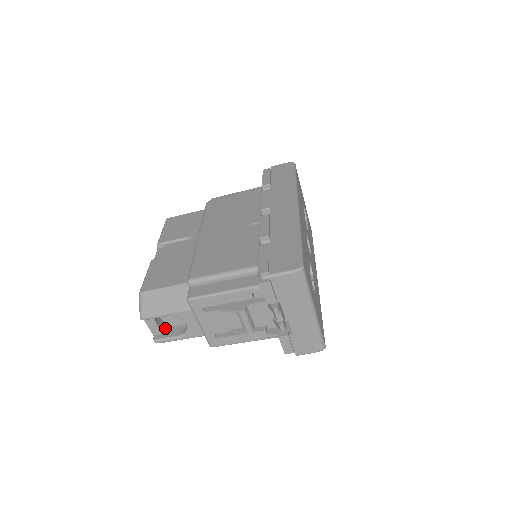
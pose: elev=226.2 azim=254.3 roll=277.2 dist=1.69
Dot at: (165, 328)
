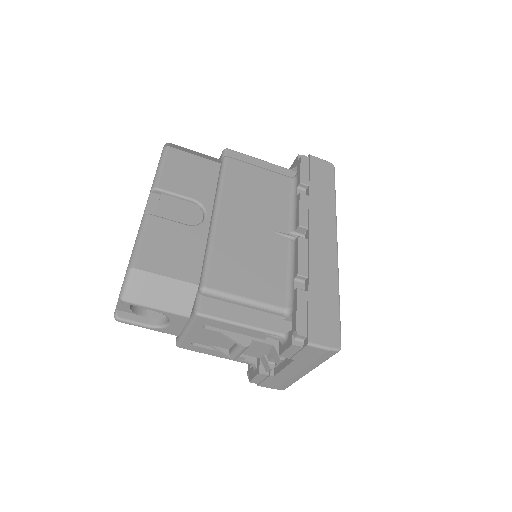
Dot at: (134, 307)
